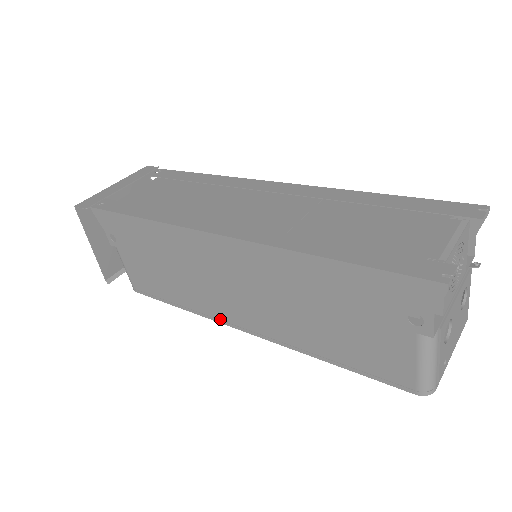
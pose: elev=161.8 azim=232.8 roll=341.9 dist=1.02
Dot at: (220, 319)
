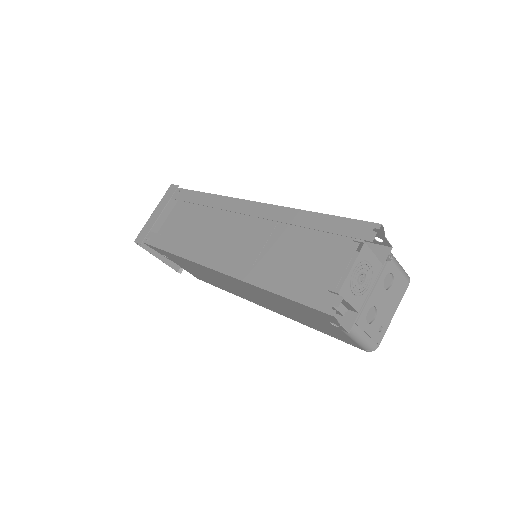
Dot at: (249, 300)
